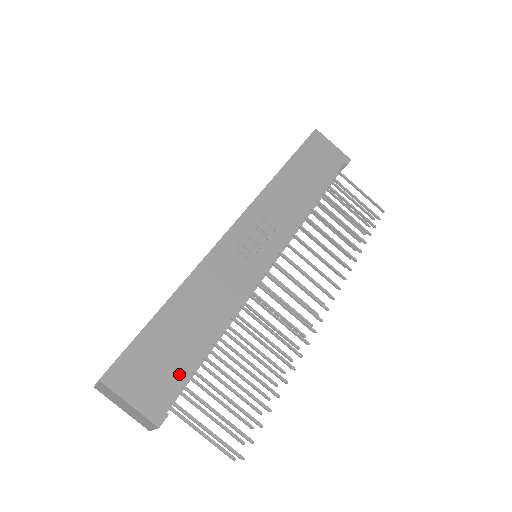
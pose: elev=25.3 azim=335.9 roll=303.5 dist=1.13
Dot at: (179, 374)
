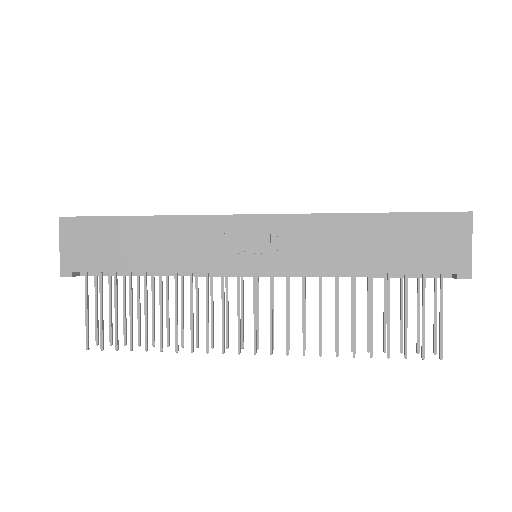
Dot at: (100, 264)
